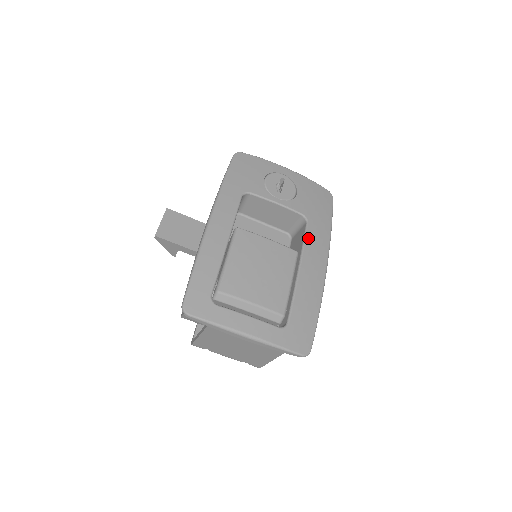
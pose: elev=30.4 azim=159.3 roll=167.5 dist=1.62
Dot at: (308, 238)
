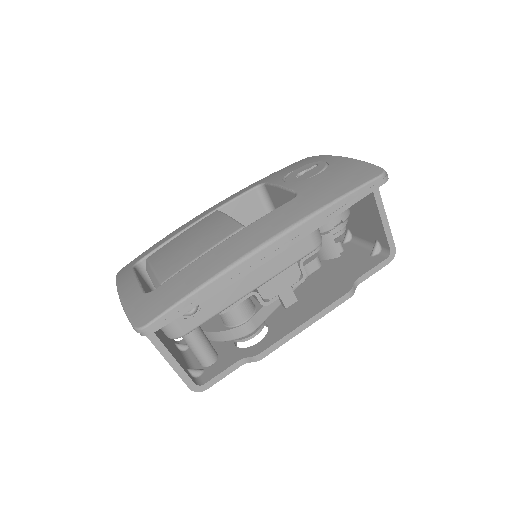
Dot at: (272, 213)
